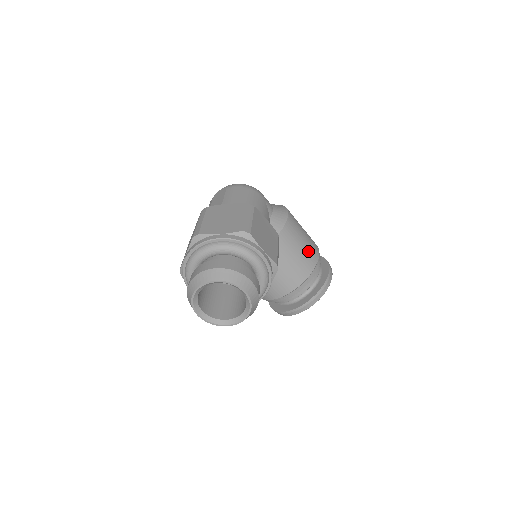
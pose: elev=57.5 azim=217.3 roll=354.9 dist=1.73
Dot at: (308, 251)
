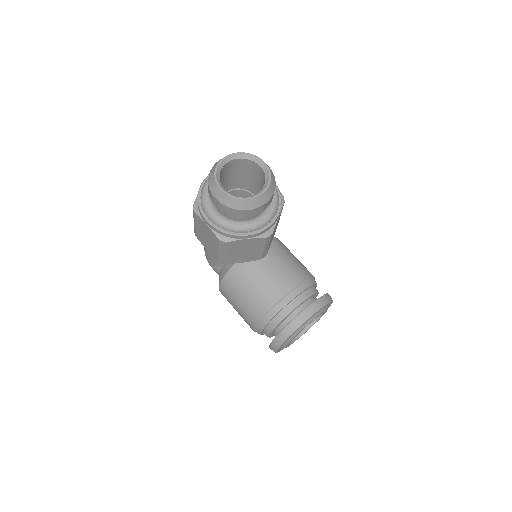
Dot at: occluded
